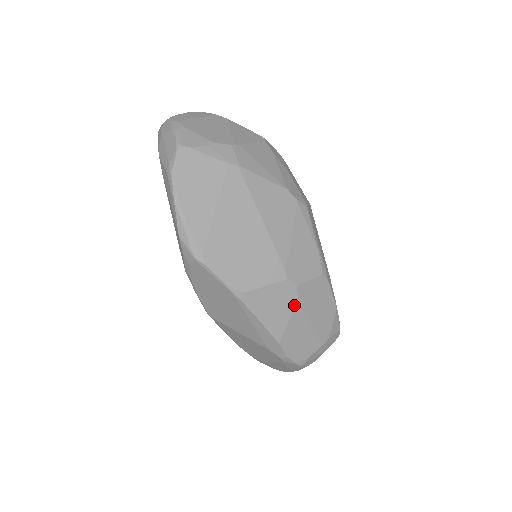
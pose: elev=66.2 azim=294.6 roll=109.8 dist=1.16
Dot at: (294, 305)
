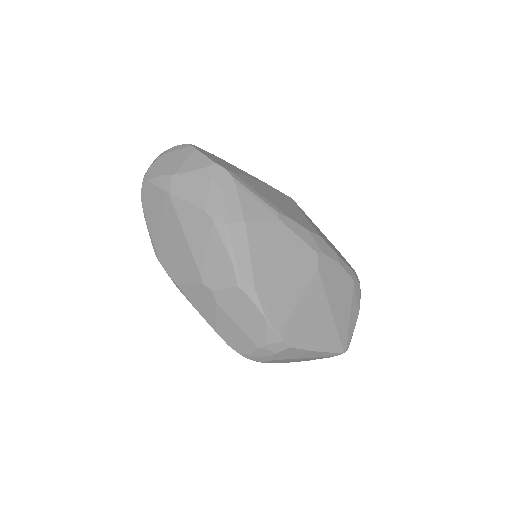
Dot at: (215, 305)
